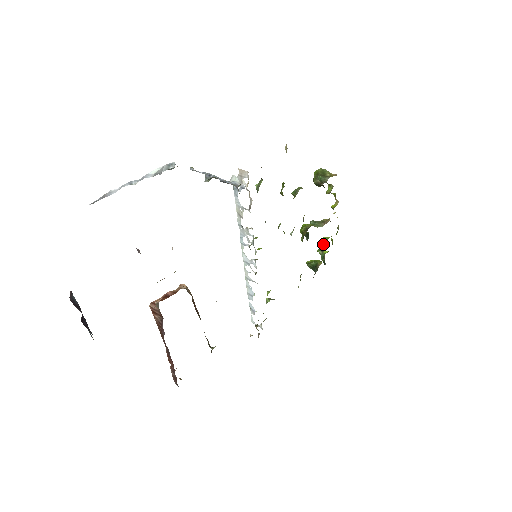
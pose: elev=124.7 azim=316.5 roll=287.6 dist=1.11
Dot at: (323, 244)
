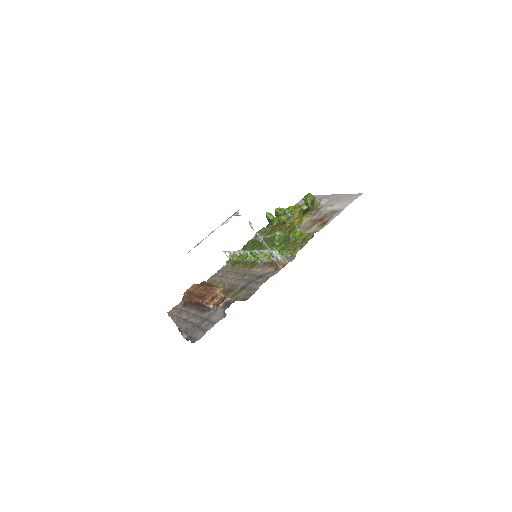
Dot at: occluded
